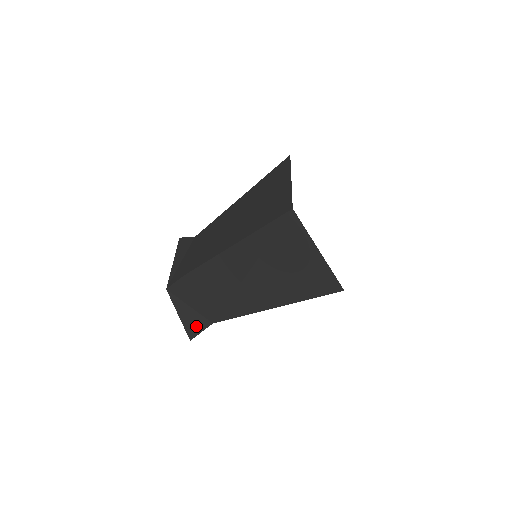
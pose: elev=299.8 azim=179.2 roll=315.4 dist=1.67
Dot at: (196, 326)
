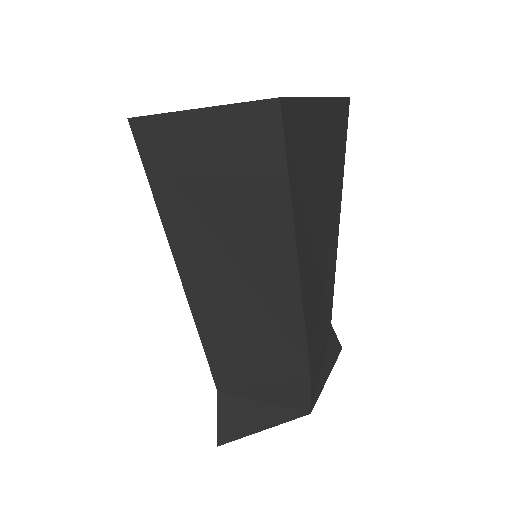
Dot at: occluded
